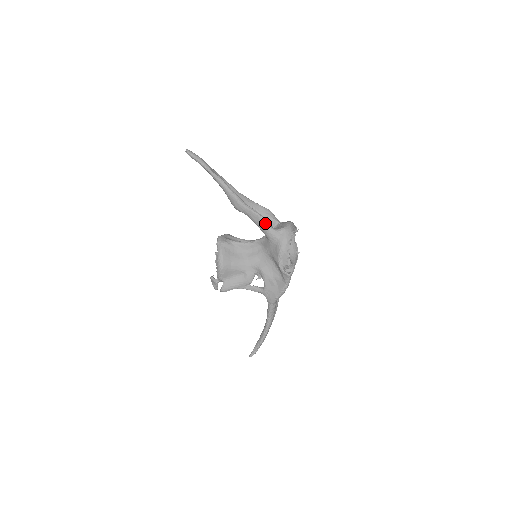
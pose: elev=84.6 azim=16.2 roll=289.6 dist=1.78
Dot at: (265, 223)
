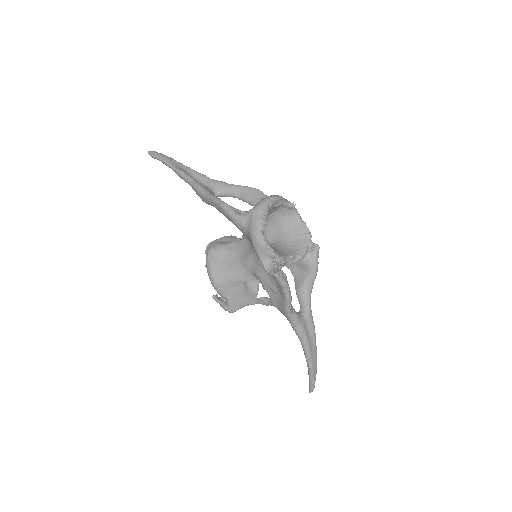
Dot at: (227, 211)
